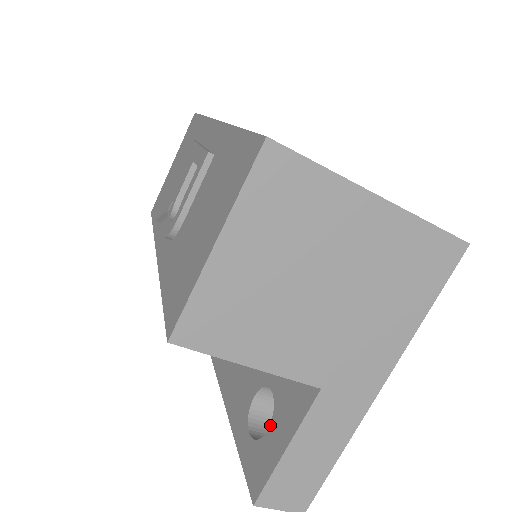
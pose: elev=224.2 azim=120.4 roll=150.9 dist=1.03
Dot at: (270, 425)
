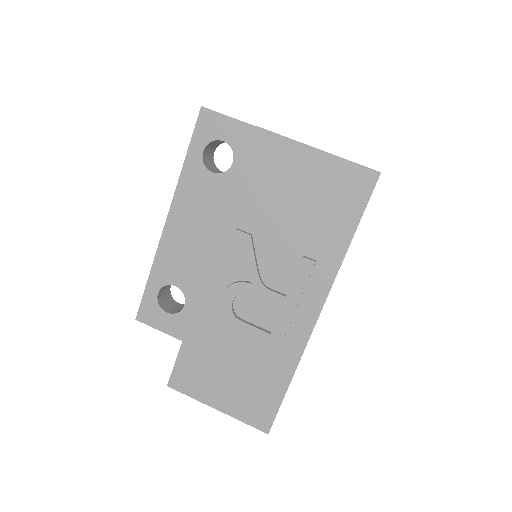
Dot at: (170, 314)
